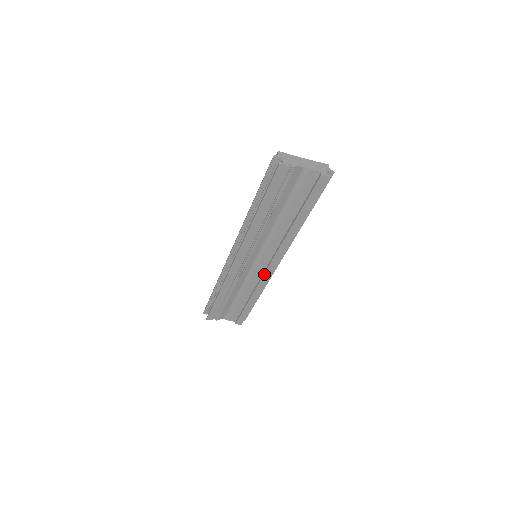
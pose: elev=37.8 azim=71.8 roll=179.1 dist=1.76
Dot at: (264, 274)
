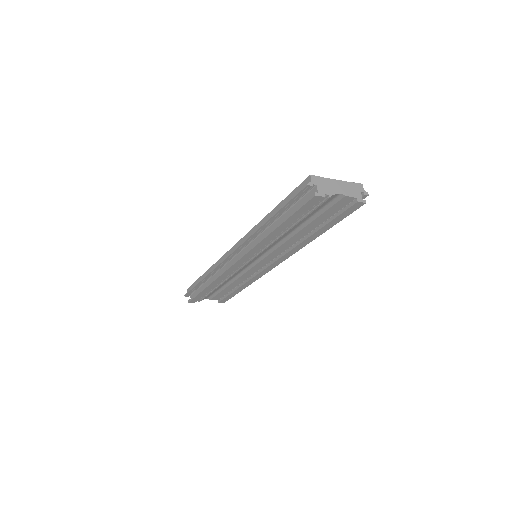
Dot at: (262, 271)
